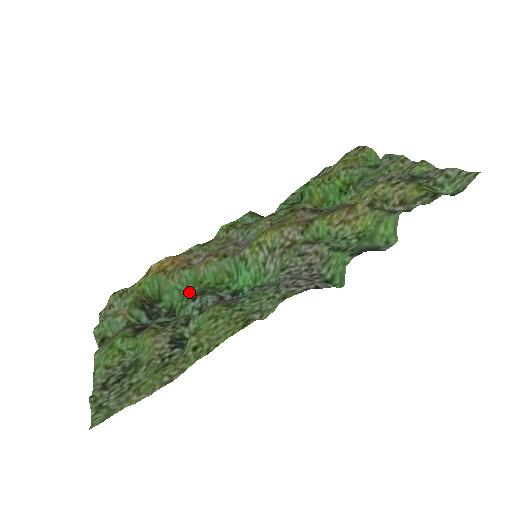
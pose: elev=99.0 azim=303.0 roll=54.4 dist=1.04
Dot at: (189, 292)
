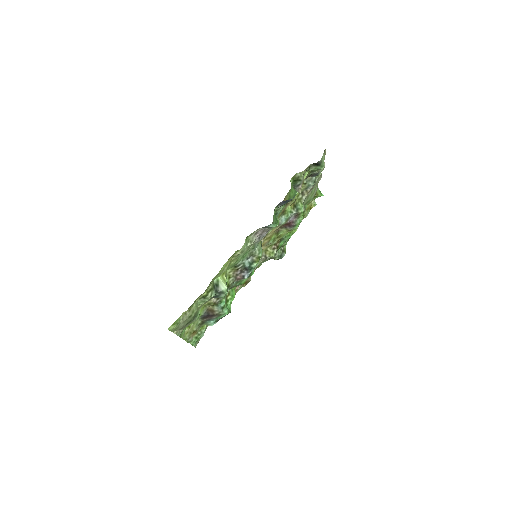
Dot at: occluded
